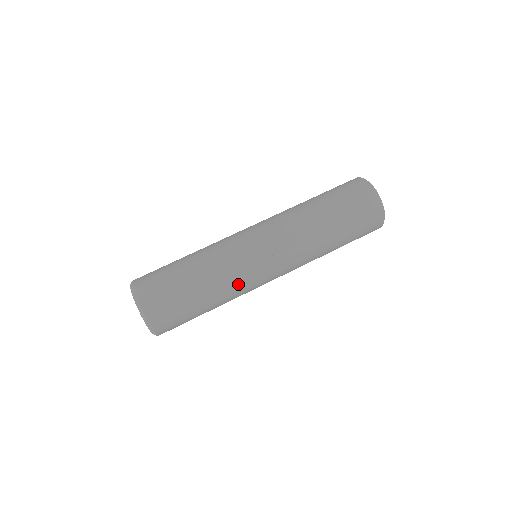
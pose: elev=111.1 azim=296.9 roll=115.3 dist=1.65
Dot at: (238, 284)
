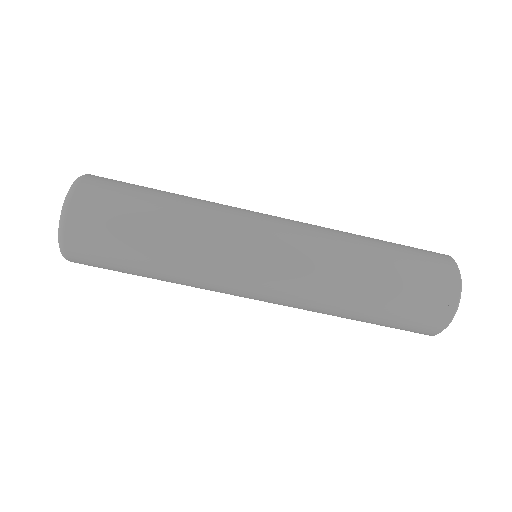
Dot at: occluded
